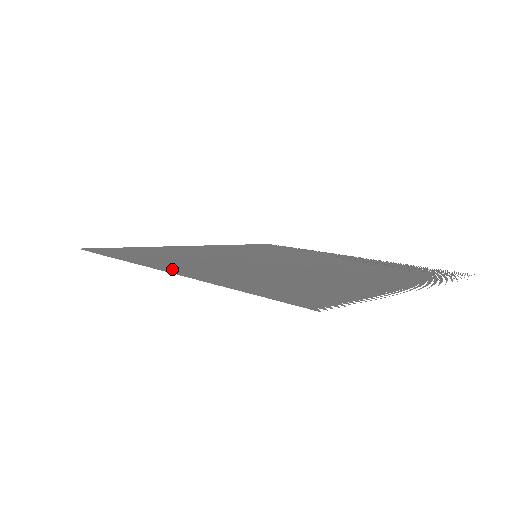
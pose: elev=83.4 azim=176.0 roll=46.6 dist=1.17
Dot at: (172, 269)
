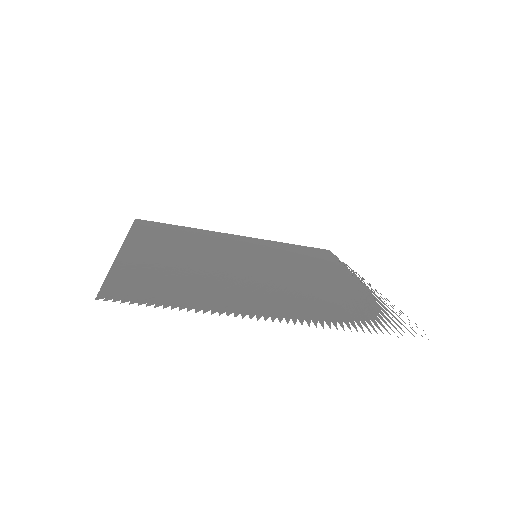
Dot at: (132, 247)
